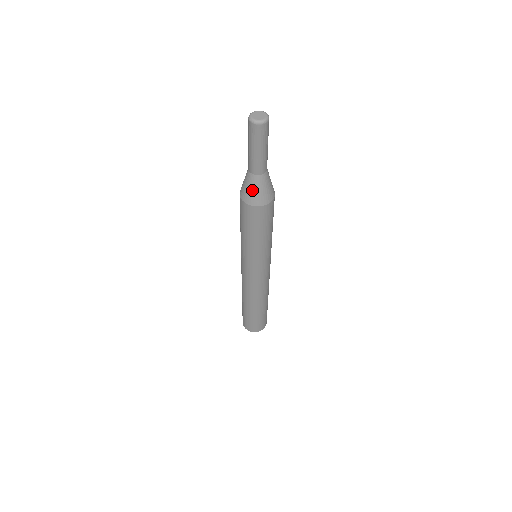
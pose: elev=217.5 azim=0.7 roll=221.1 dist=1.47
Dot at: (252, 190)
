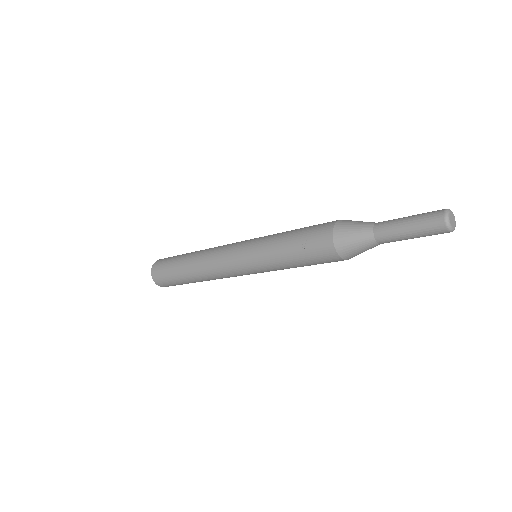
Dot at: occluded
